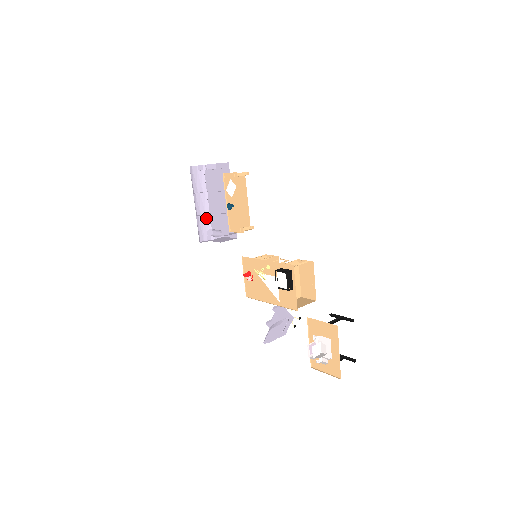
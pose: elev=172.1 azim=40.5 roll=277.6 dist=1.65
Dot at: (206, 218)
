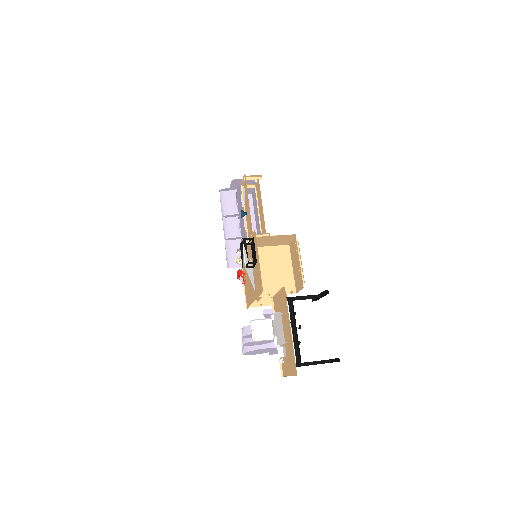
Dot at: (238, 243)
